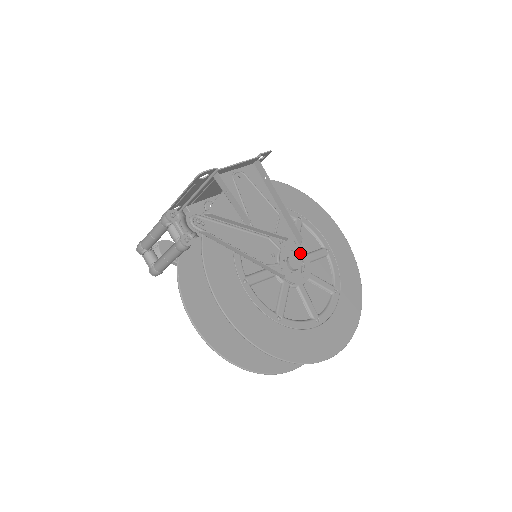
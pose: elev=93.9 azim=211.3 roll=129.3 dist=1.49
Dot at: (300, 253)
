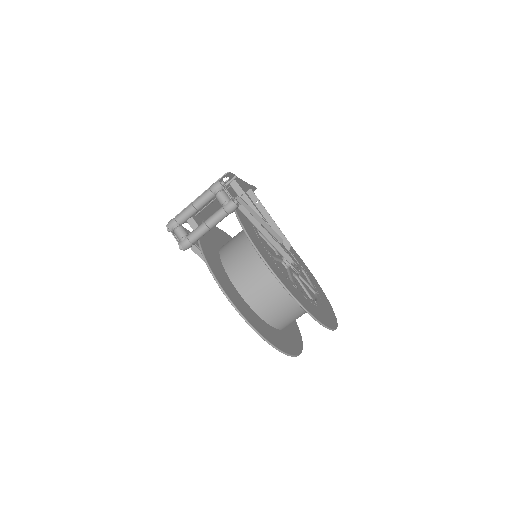
Dot at: occluded
